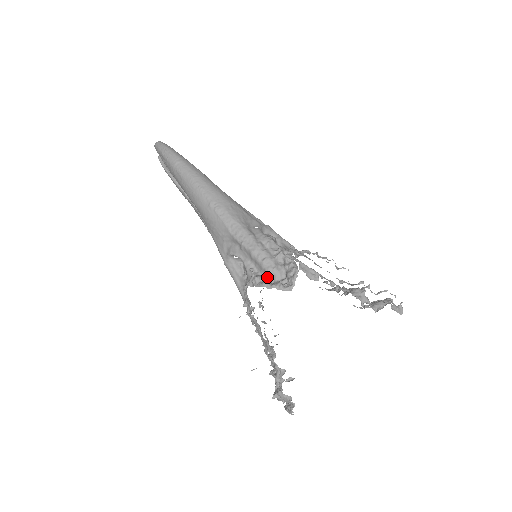
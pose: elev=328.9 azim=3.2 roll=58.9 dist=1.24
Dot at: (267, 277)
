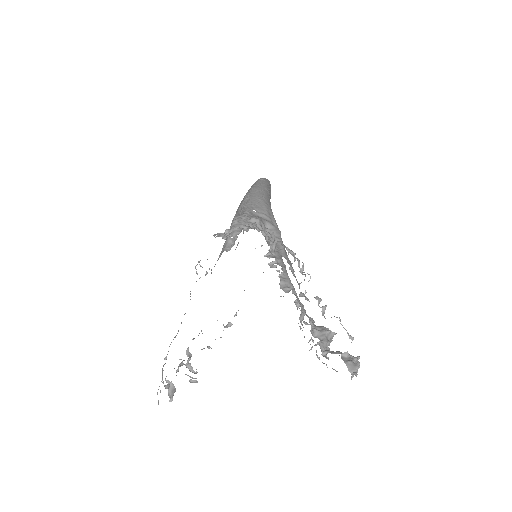
Dot at: occluded
